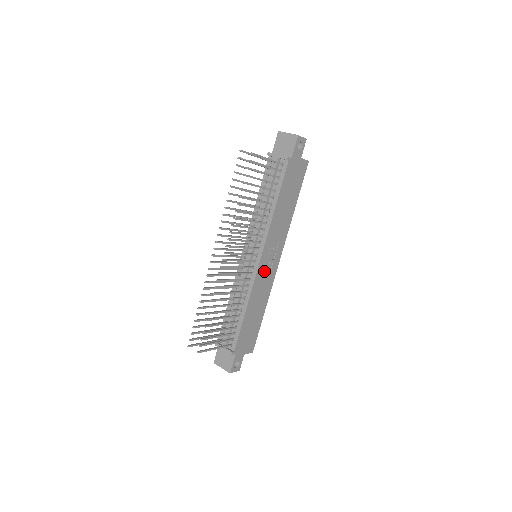
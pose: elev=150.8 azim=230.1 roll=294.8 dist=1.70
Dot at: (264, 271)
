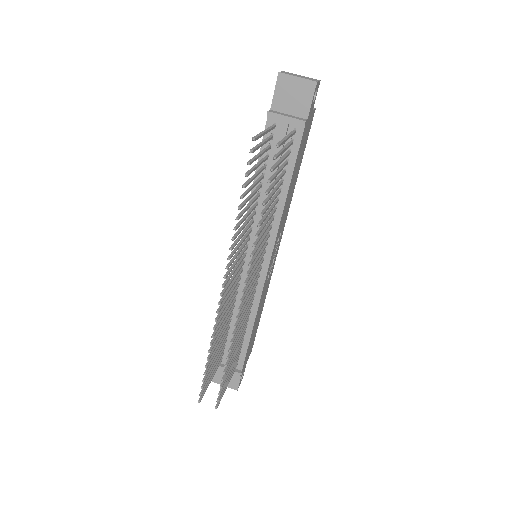
Dot at: (269, 272)
